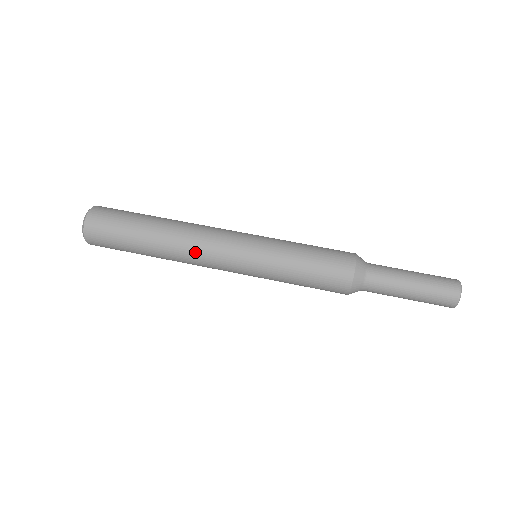
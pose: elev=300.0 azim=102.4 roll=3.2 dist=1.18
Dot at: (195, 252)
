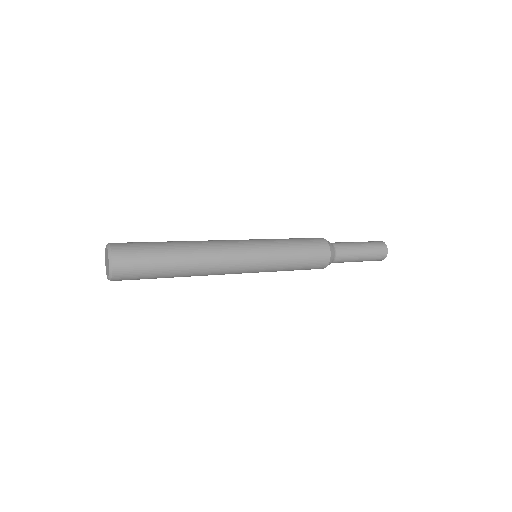
Dot at: (213, 241)
